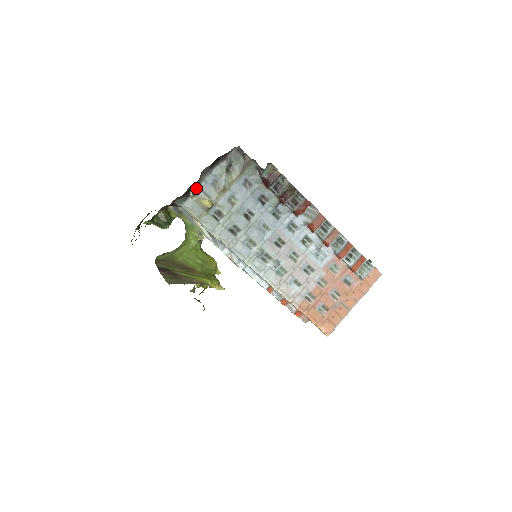
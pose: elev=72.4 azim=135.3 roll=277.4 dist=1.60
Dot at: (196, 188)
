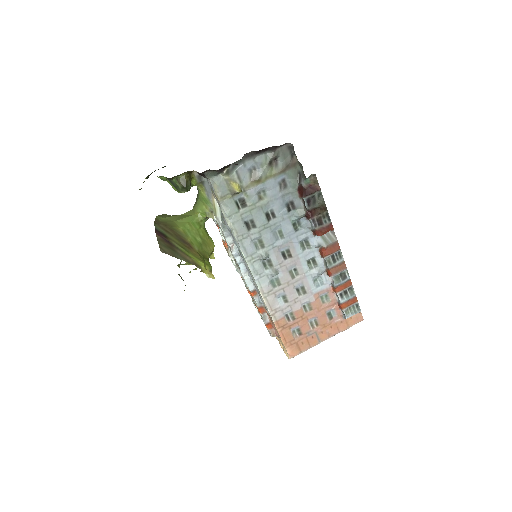
Dot at: (232, 167)
